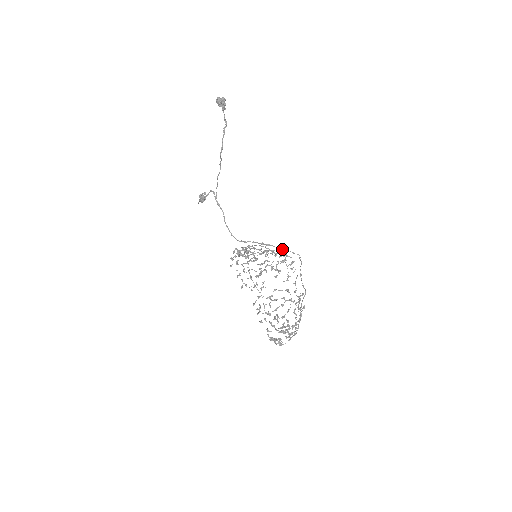
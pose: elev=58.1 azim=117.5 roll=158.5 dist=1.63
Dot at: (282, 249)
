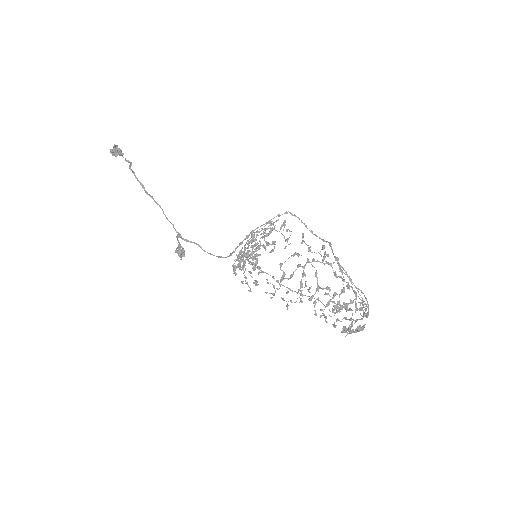
Dot at: (266, 222)
